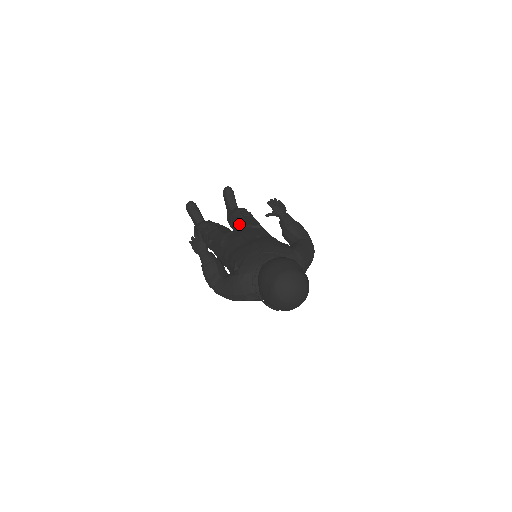
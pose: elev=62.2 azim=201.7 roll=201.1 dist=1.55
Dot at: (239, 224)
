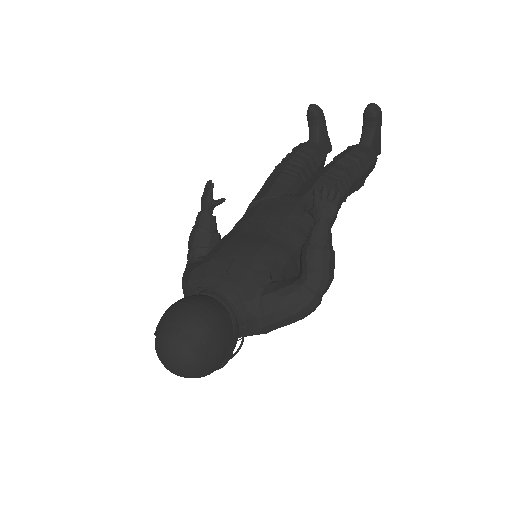
Dot at: (305, 185)
